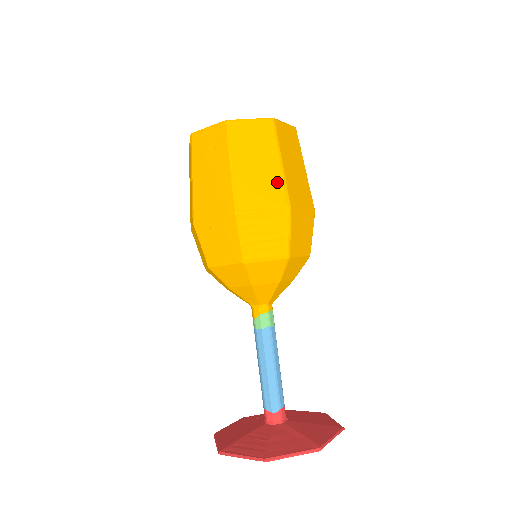
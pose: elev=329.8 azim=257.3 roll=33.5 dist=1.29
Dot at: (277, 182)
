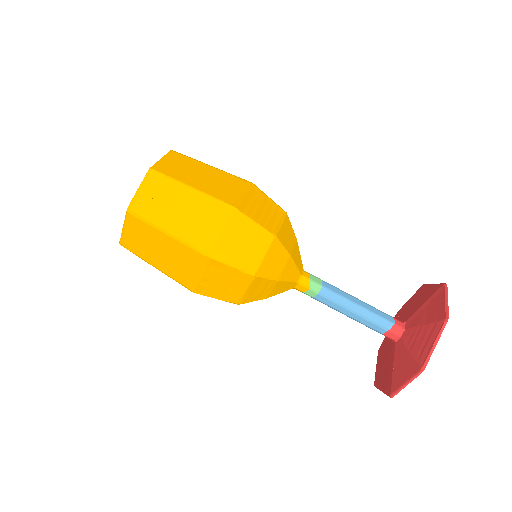
Dot at: (226, 176)
